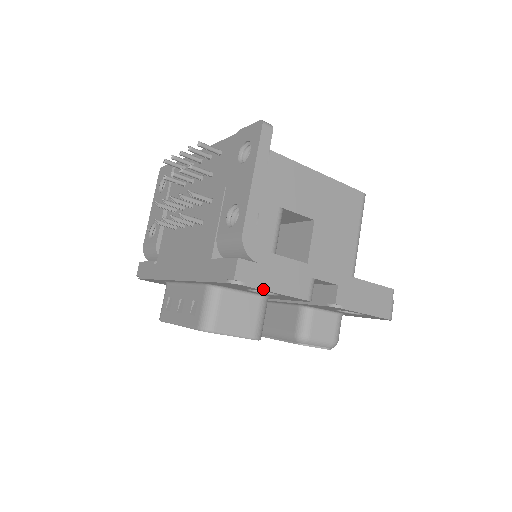
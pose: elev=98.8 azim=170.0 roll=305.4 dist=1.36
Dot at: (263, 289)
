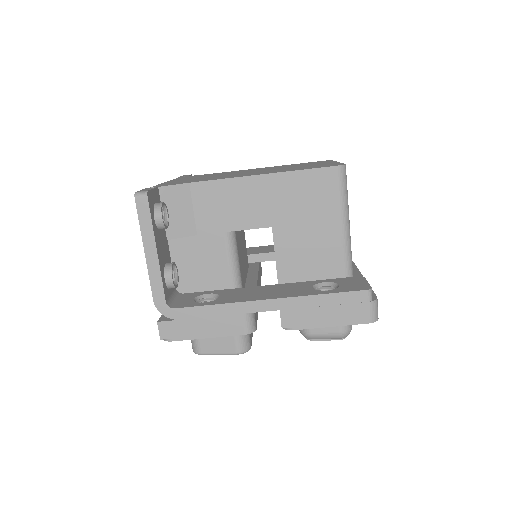
Dot at: (192, 339)
